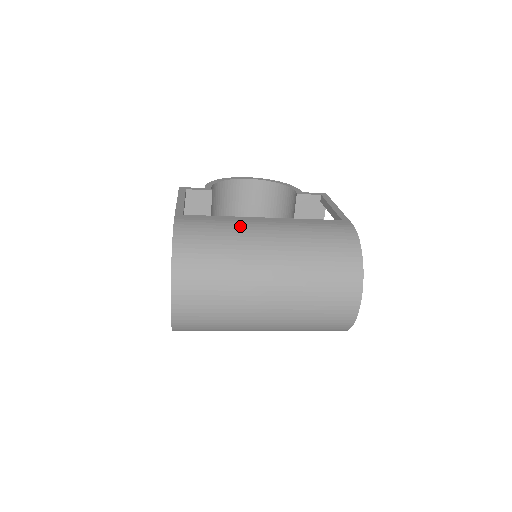
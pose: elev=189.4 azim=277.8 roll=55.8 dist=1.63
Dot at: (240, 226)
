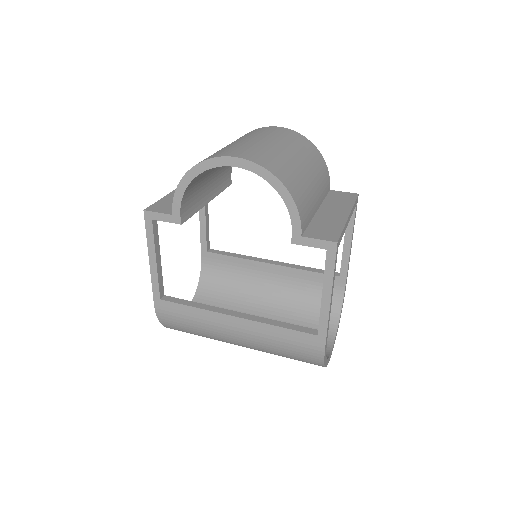
Dot at: (211, 328)
